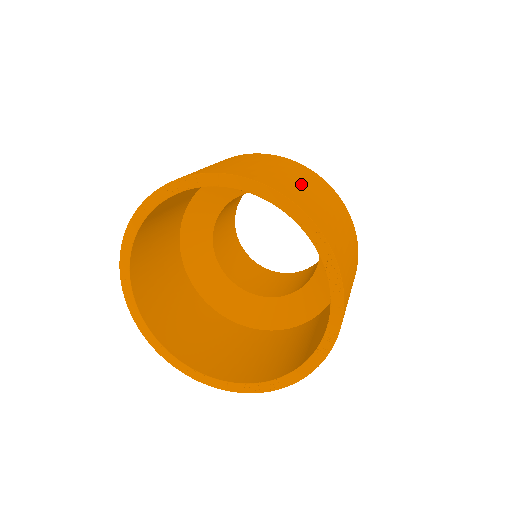
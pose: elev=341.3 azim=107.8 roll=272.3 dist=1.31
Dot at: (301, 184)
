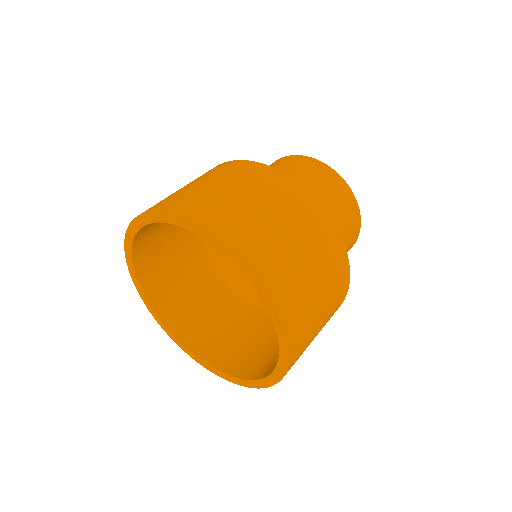
Dot at: (253, 207)
